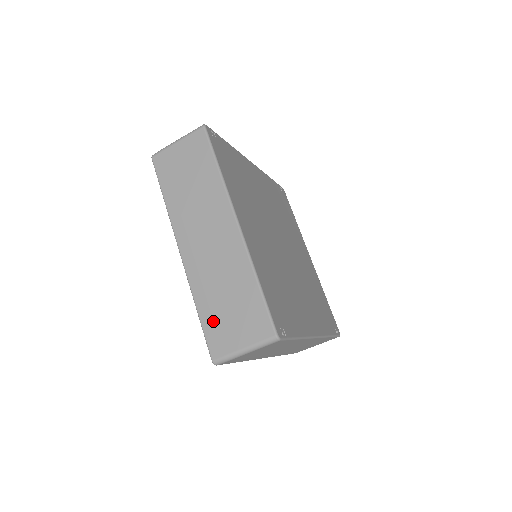
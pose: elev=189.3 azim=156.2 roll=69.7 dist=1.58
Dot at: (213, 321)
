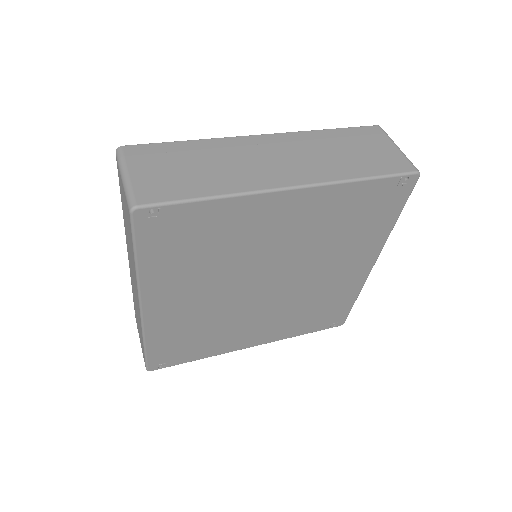
Dot at: occluded
